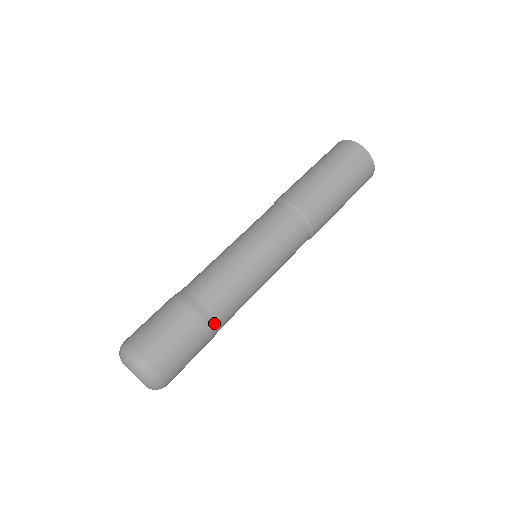
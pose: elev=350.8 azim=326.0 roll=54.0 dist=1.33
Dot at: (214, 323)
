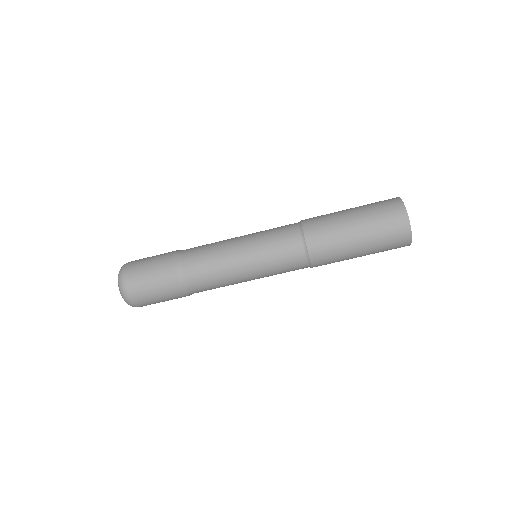
Dot at: (183, 279)
